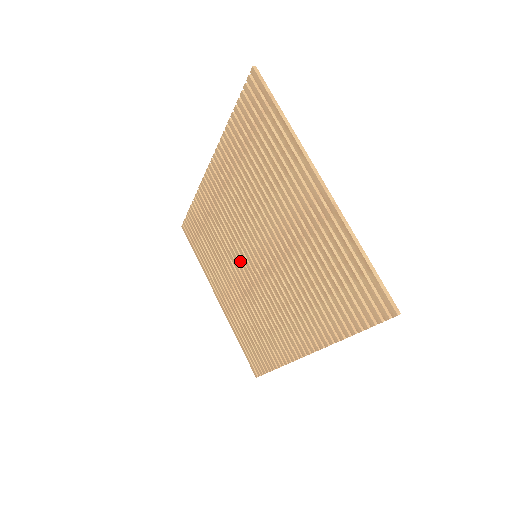
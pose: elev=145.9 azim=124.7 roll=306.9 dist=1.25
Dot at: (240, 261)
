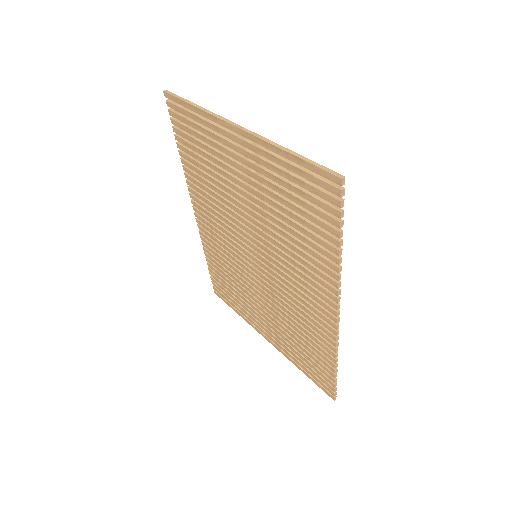
Dot at: (252, 275)
